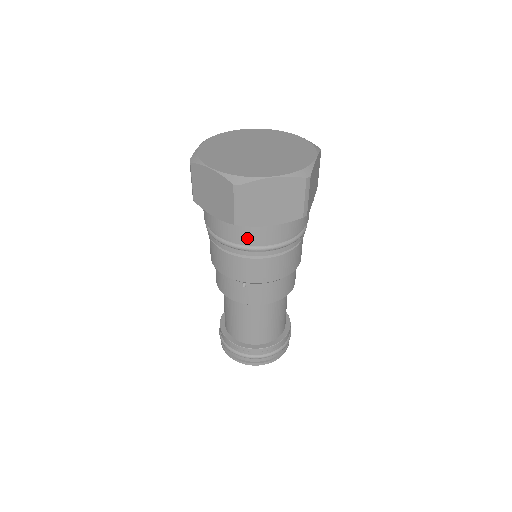
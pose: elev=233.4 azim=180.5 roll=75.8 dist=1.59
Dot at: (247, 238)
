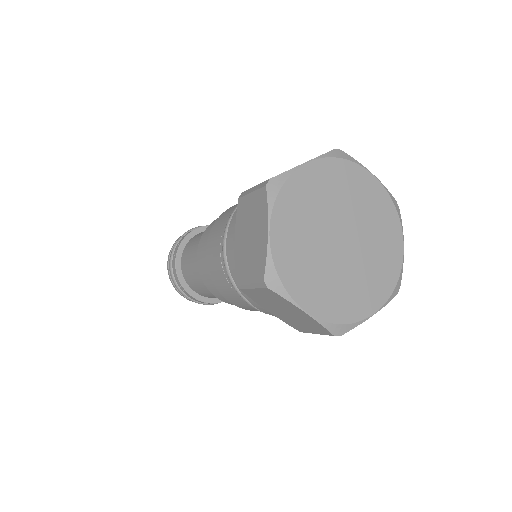
Dot at: occluded
